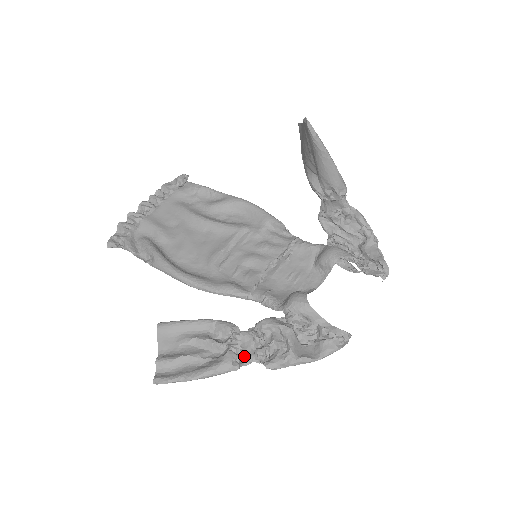
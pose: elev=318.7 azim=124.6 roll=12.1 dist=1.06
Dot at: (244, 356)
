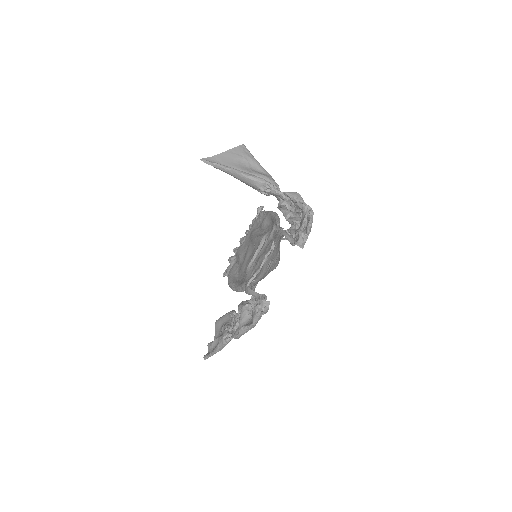
Dot at: (232, 332)
